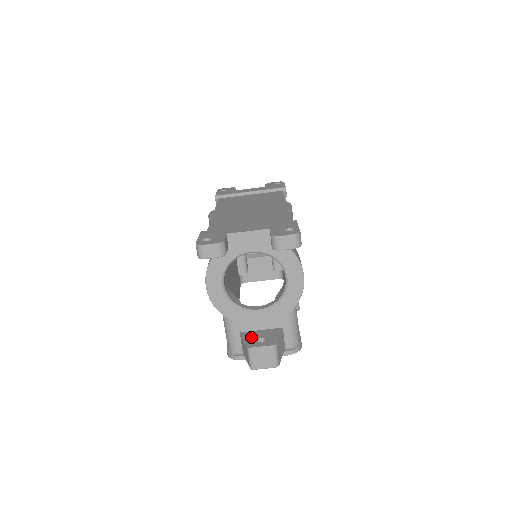
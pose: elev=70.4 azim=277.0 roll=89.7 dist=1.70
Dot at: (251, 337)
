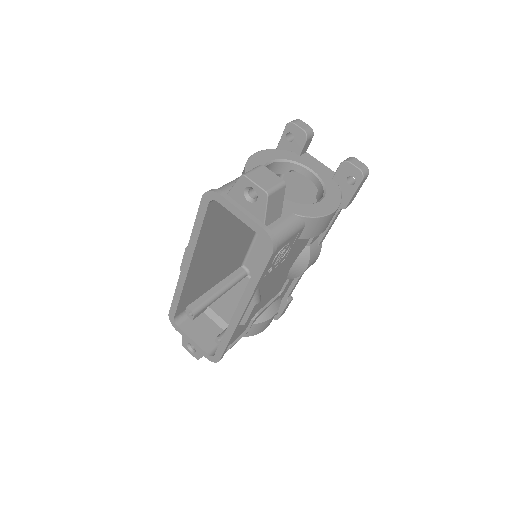
Dot at: occluded
